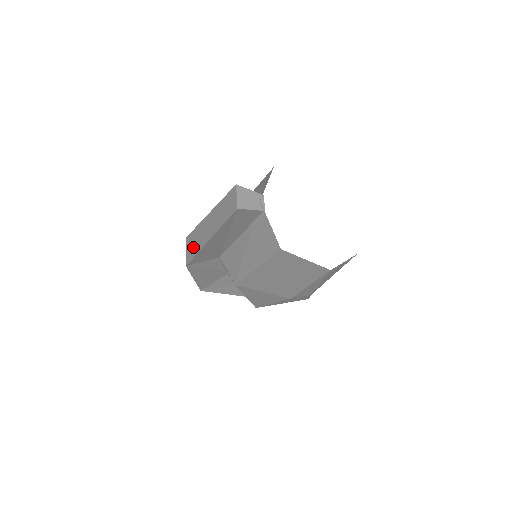
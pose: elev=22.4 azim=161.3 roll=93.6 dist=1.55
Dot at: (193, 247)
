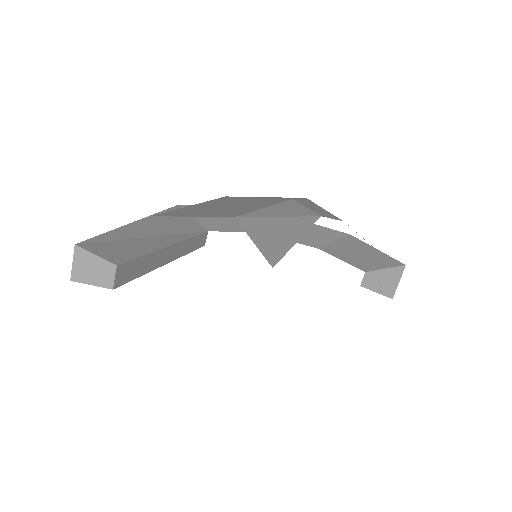
Dot at: occluded
